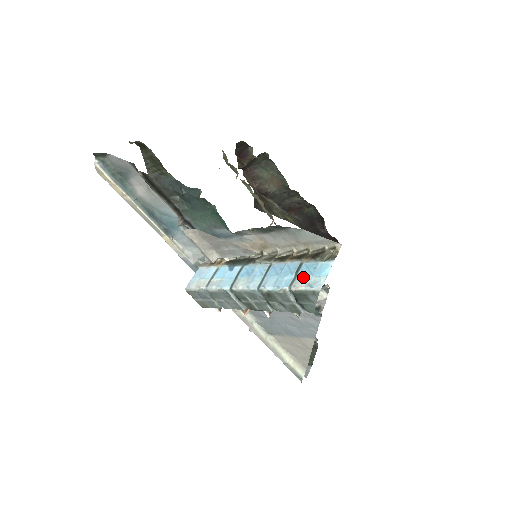
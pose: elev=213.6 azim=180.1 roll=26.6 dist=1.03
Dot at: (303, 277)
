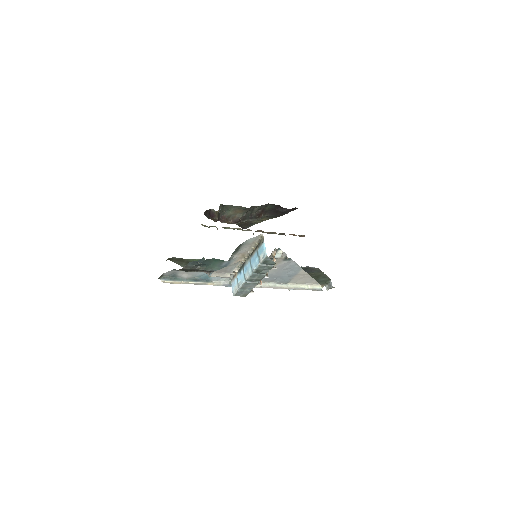
Dot at: (260, 255)
